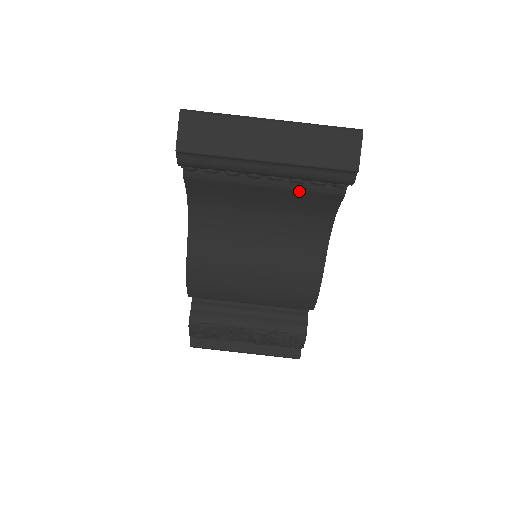
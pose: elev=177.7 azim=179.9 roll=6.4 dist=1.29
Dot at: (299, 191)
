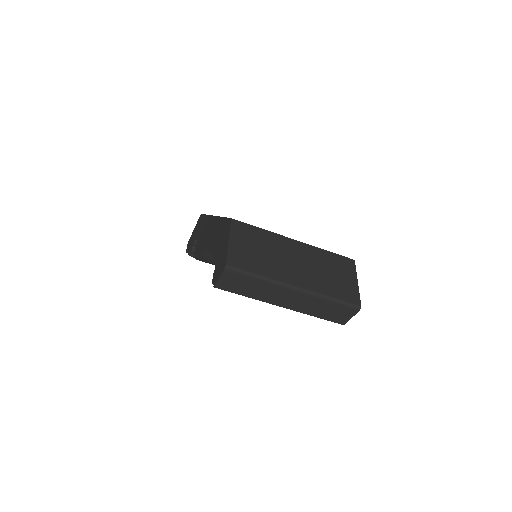
Dot at: occluded
